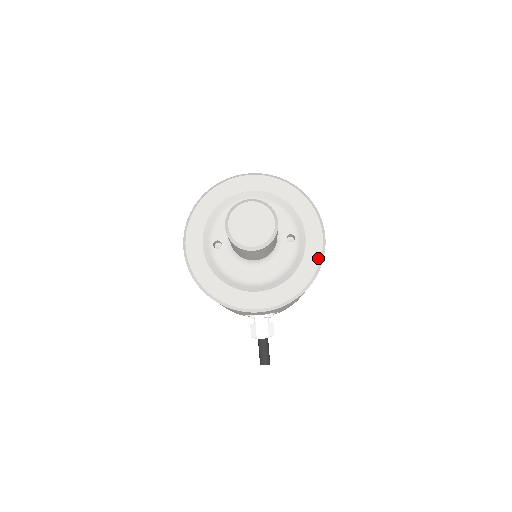
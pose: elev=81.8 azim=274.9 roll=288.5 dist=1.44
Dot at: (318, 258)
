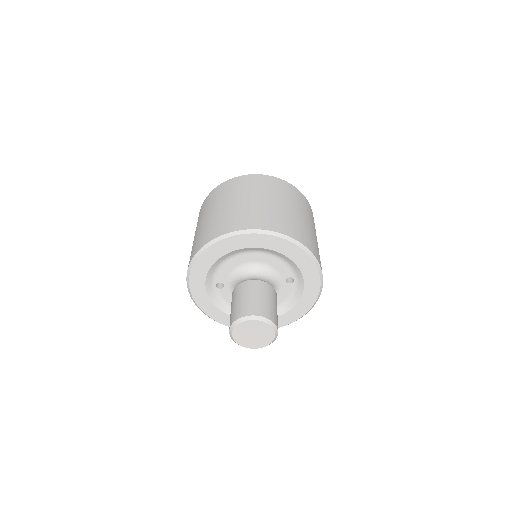
Dot at: (314, 299)
